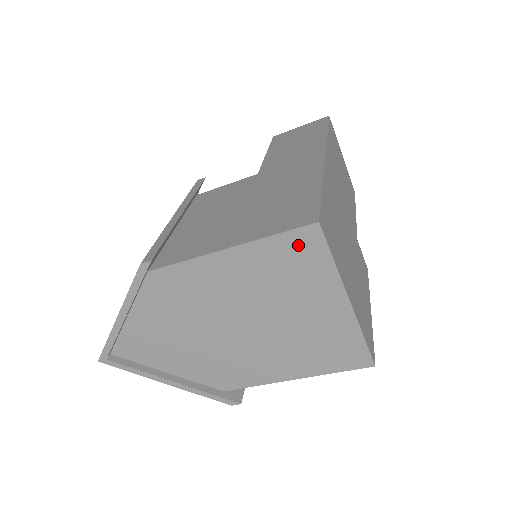
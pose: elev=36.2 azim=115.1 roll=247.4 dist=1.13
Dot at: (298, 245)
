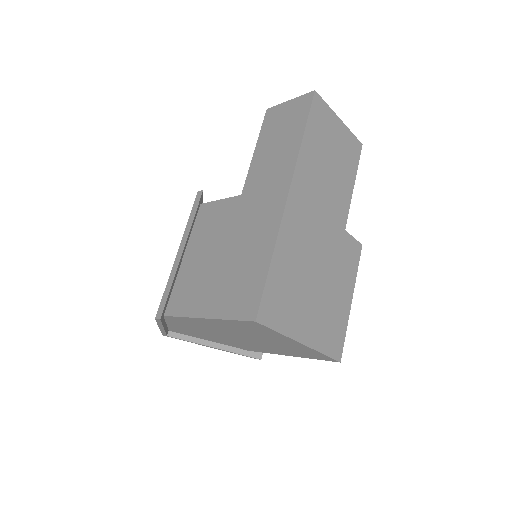
Dot at: (249, 325)
